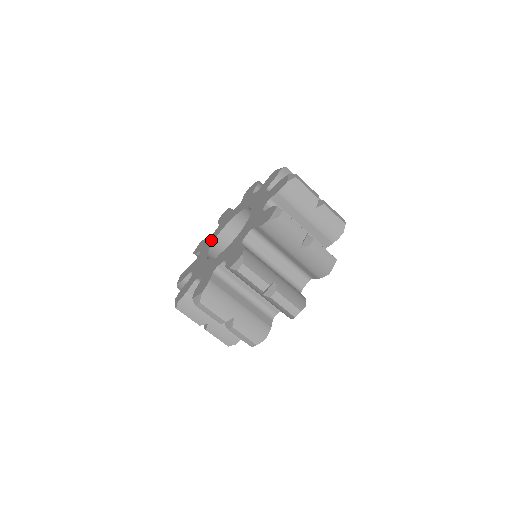
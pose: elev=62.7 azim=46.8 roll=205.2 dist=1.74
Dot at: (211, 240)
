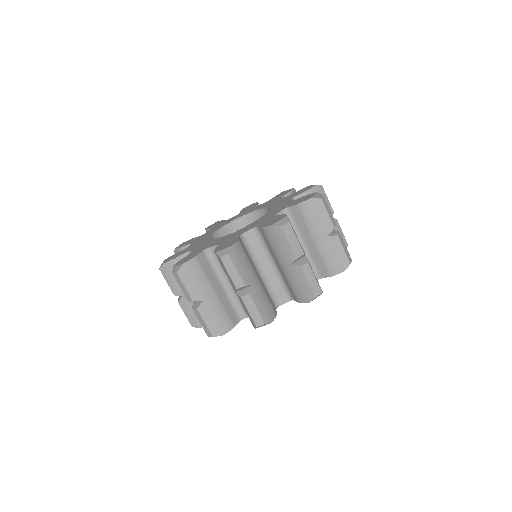
Dot at: (207, 234)
